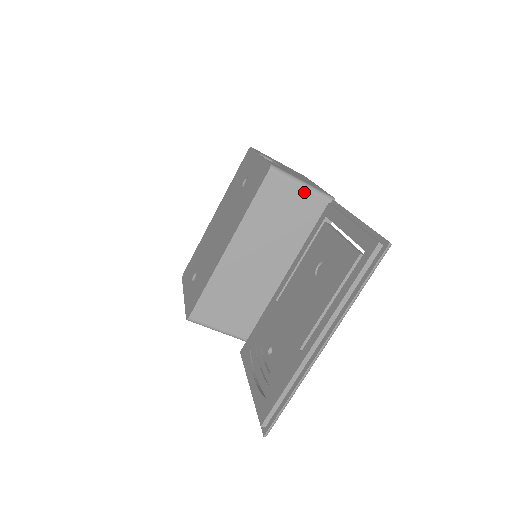
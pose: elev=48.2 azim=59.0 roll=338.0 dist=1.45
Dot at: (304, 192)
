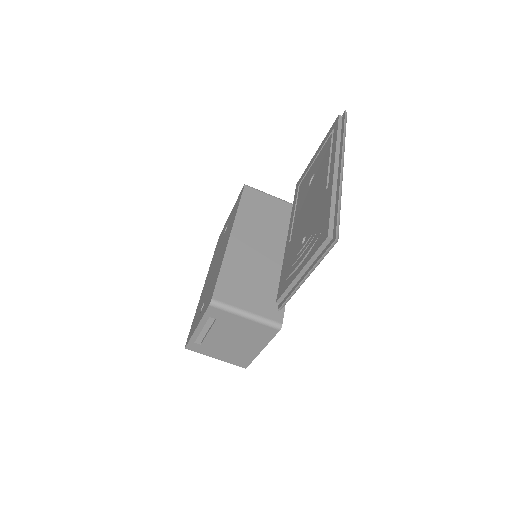
Dot at: (275, 200)
